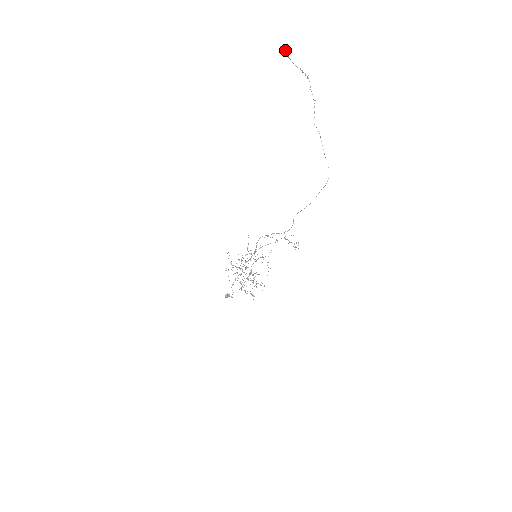
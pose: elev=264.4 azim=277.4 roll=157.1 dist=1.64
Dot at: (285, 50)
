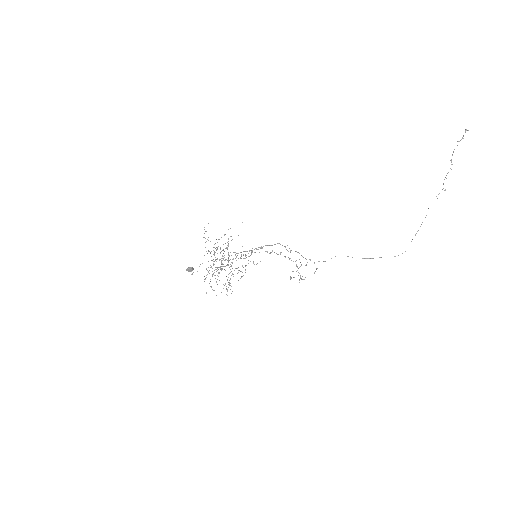
Dot at: occluded
